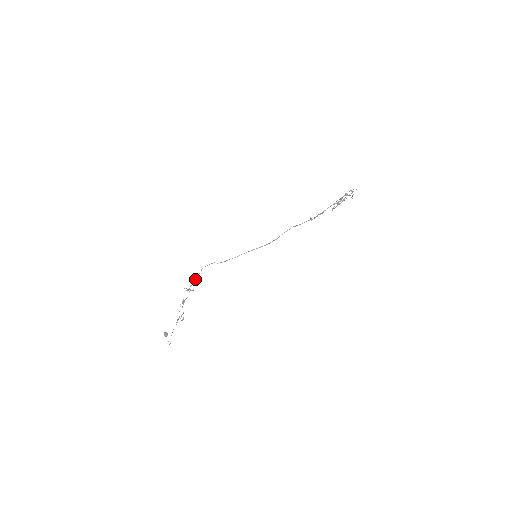
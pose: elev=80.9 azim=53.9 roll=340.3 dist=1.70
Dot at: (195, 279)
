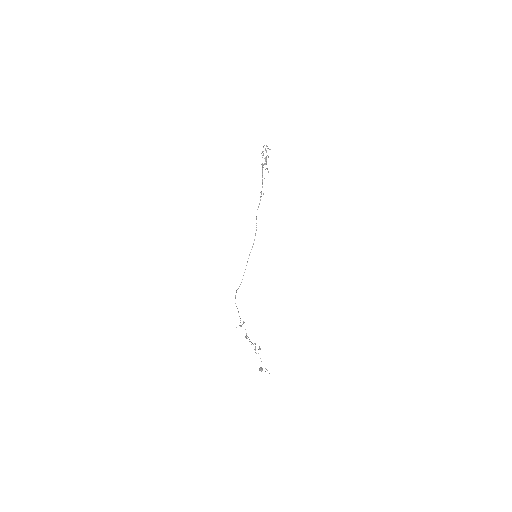
Dot at: occluded
